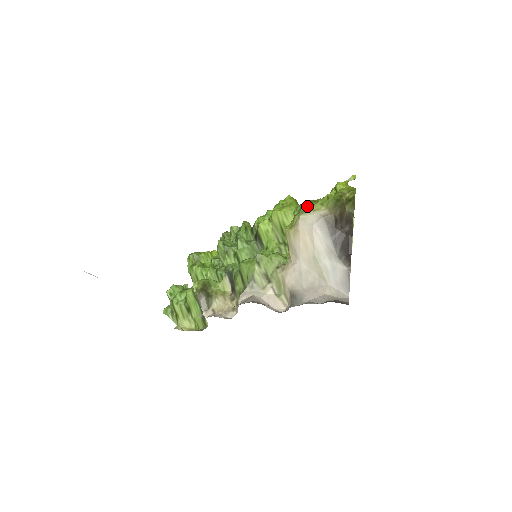
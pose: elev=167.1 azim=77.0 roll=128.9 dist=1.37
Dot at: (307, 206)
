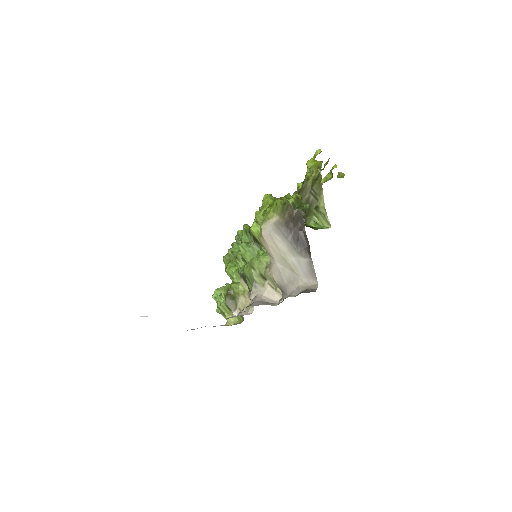
Dot at: (266, 214)
